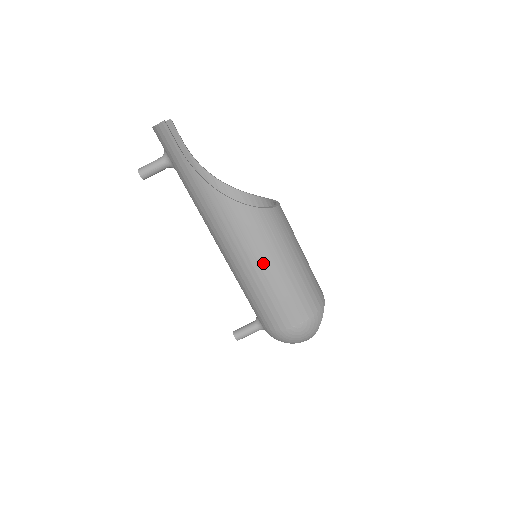
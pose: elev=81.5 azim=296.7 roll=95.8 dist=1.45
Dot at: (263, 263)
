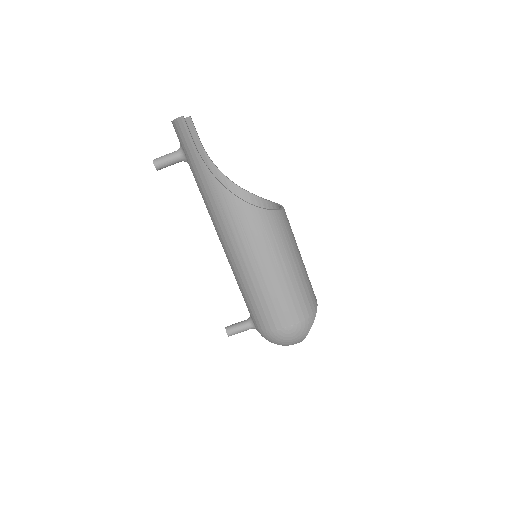
Dot at: (261, 262)
